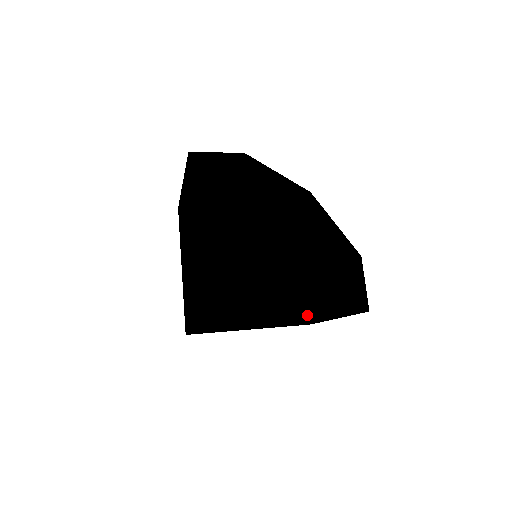
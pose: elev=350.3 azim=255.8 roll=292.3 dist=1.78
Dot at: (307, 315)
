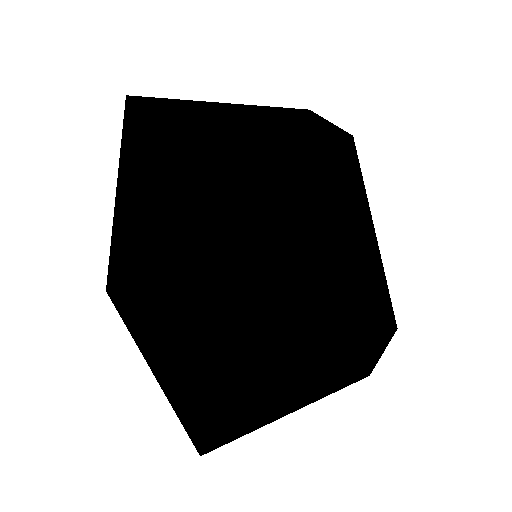
Dot at: occluded
